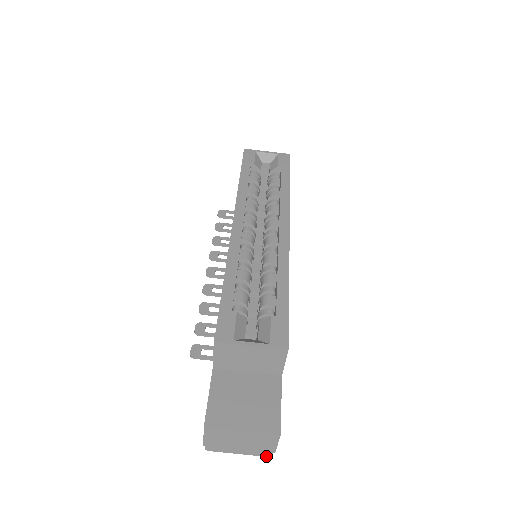
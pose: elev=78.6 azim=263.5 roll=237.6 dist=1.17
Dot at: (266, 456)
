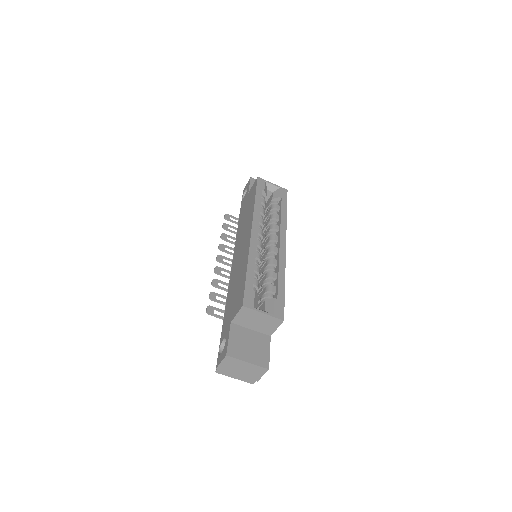
Dot at: (250, 383)
